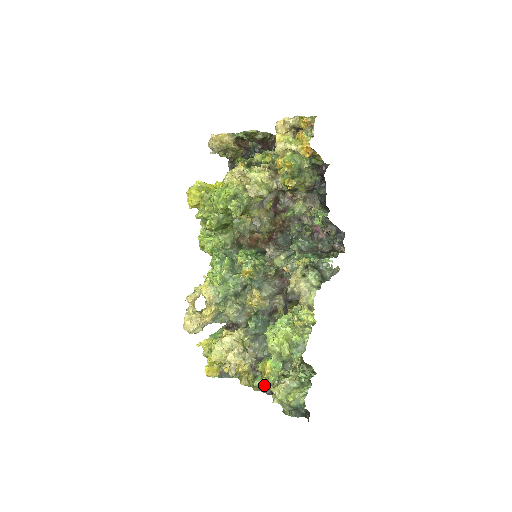
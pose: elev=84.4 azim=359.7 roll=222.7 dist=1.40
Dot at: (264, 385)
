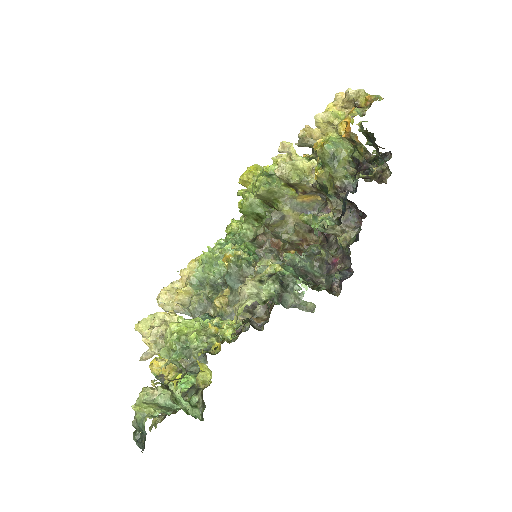
Dot at: occluded
